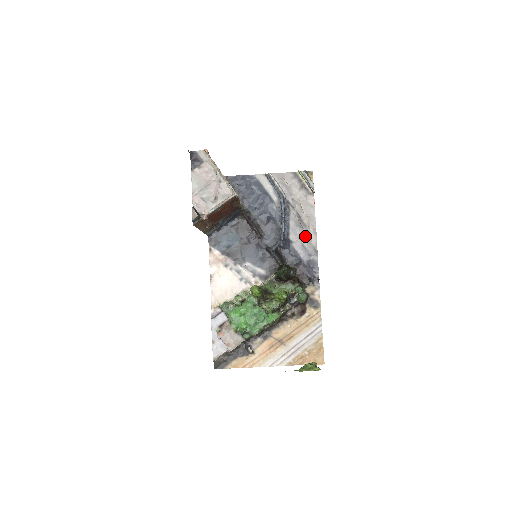
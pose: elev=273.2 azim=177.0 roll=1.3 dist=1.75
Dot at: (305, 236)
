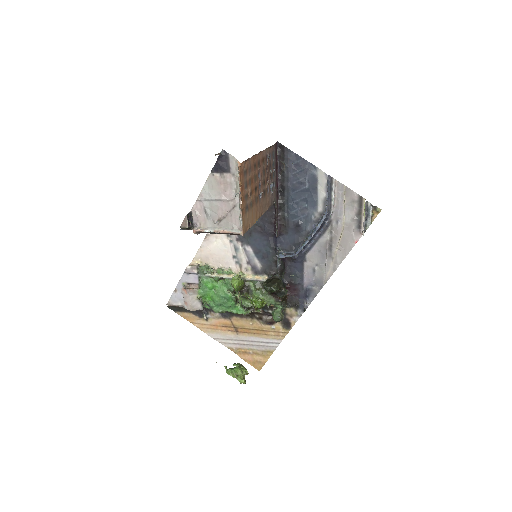
Dot at: (322, 265)
